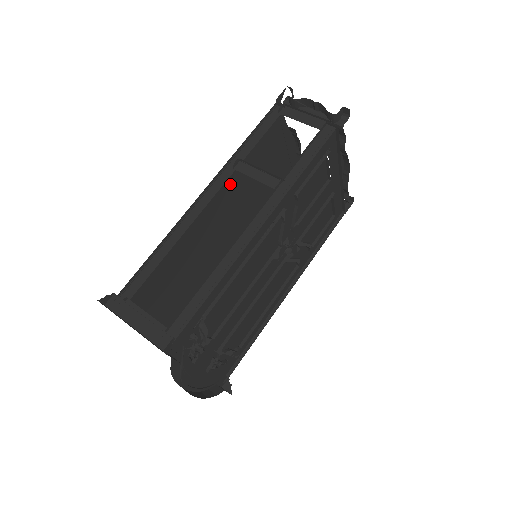
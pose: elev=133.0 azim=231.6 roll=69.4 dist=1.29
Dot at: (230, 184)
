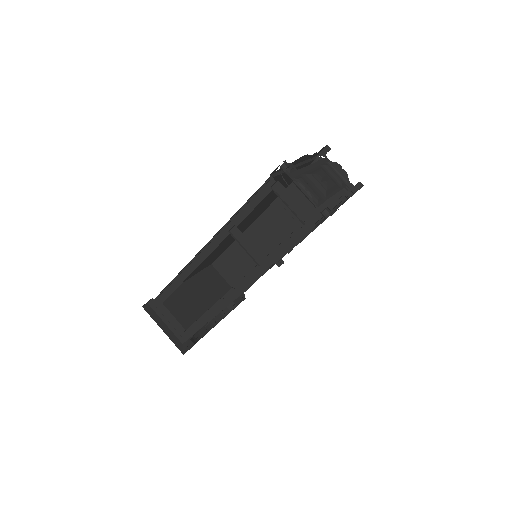
Dot at: occluded
